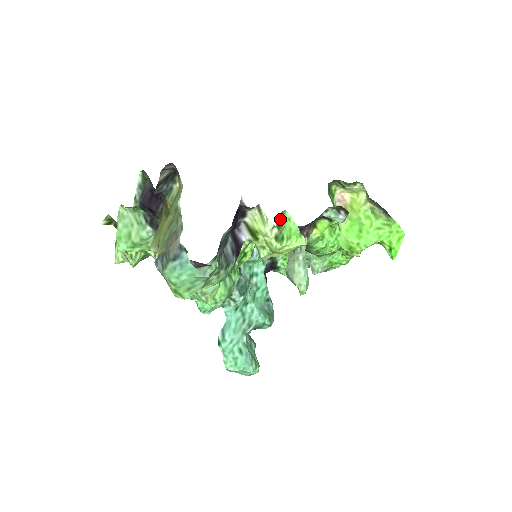
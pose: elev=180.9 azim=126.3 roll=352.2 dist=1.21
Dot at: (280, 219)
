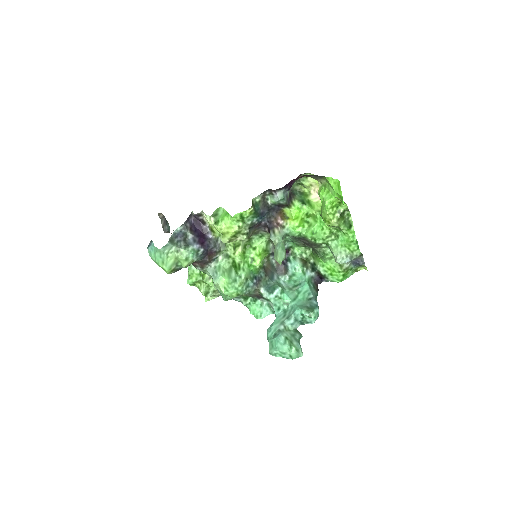
Dot at: (216, 212)
